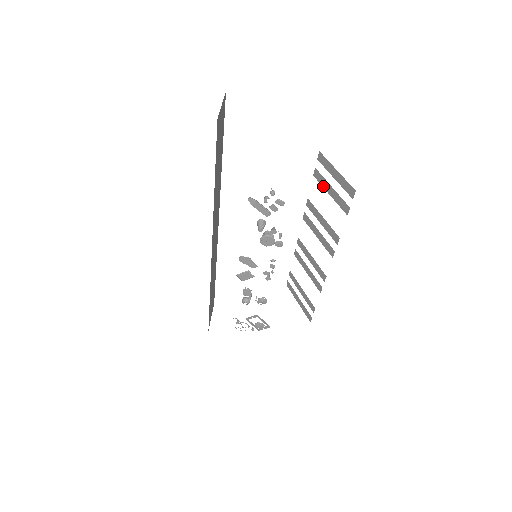
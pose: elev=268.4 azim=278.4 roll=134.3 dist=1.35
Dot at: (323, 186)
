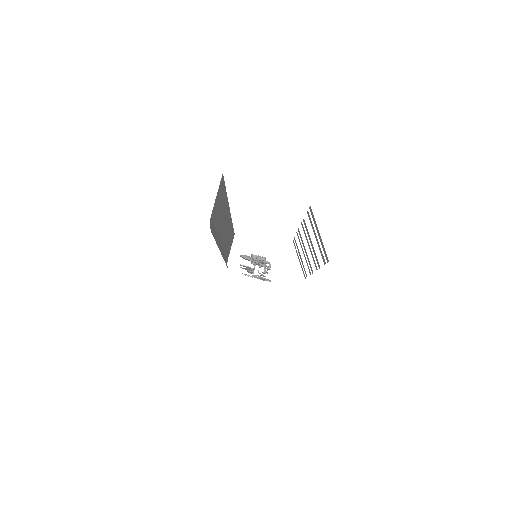
Dot at: (312, 228)
